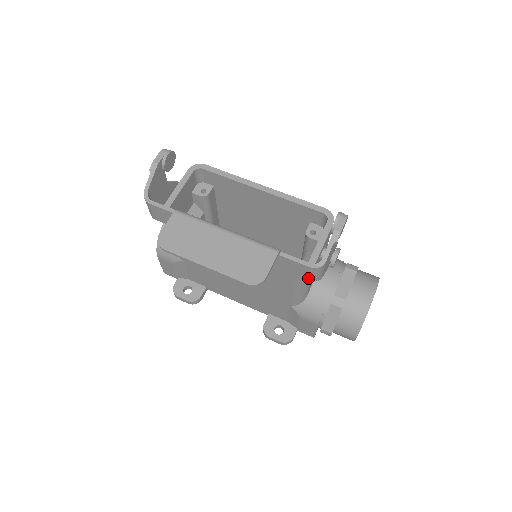
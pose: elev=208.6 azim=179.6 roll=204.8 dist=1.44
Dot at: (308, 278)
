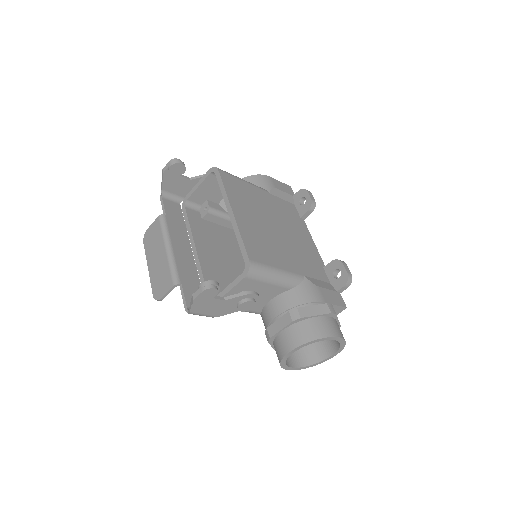
Dot at: occluded
